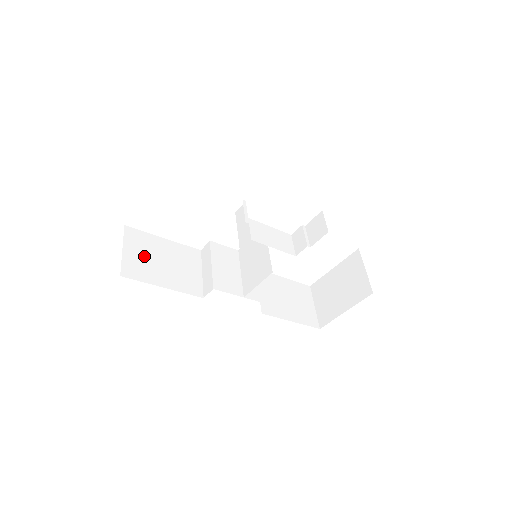
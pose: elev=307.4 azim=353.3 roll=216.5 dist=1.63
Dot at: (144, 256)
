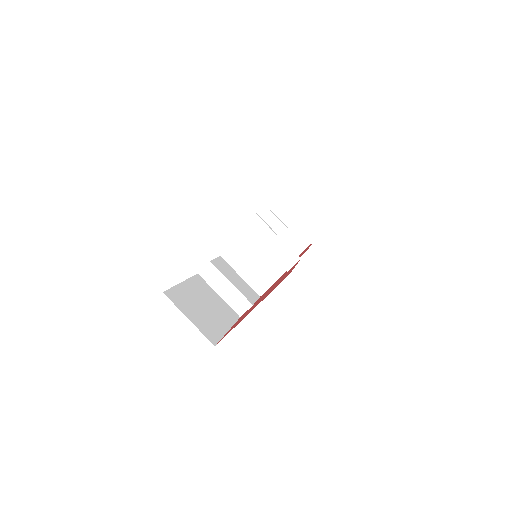
Dot at: (198, 312)
